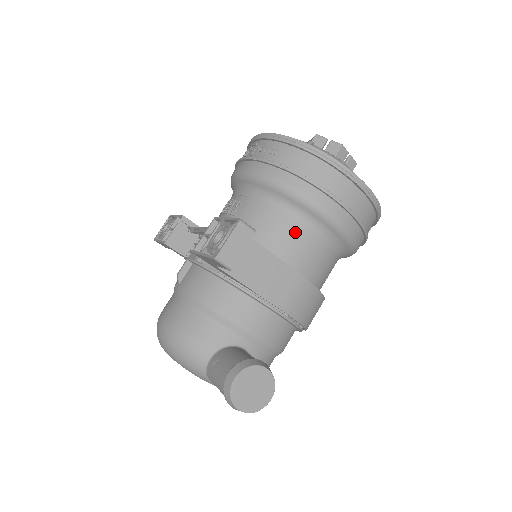
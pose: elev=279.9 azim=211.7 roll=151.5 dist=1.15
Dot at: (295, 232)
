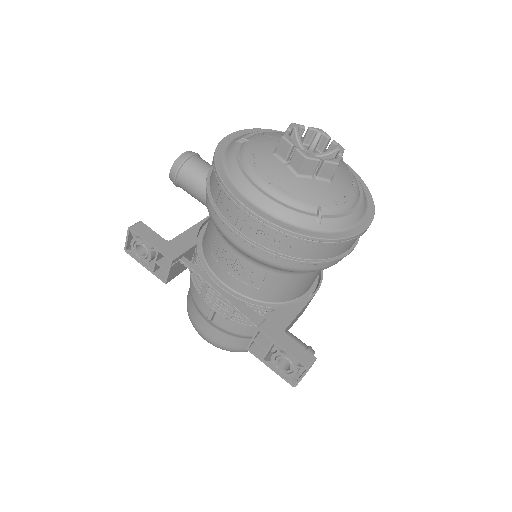
Dot at: (312, 277)
